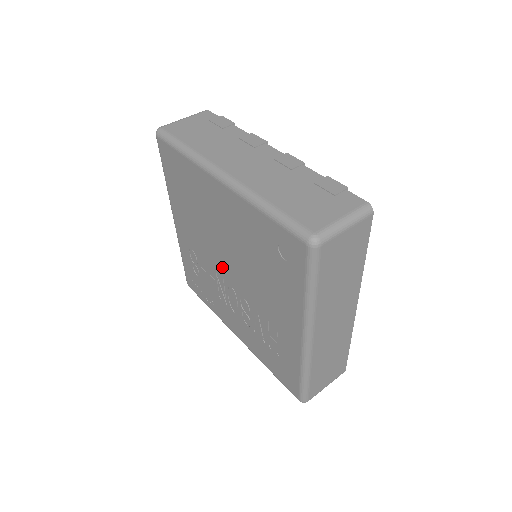
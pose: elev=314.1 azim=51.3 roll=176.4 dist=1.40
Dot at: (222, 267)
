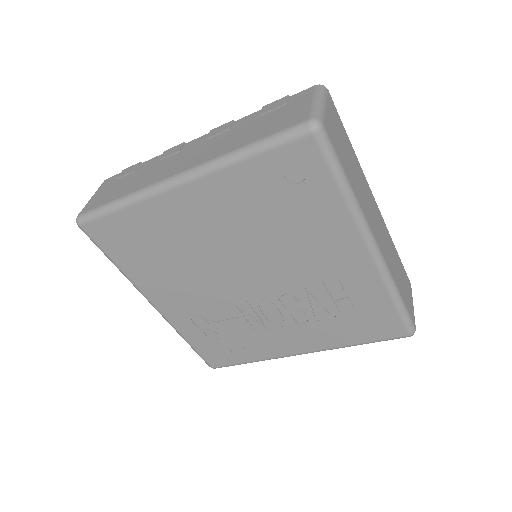
Dot at: (238, 288)
